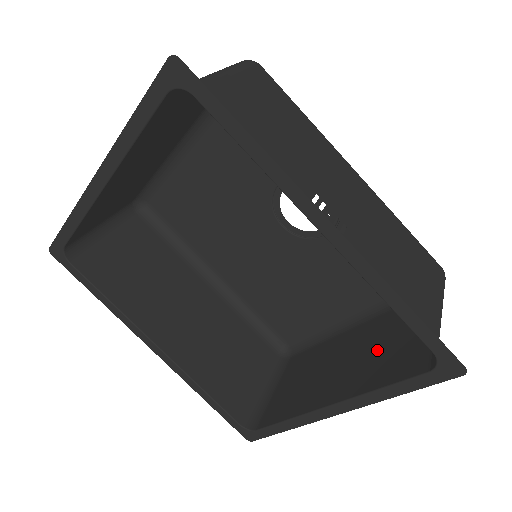
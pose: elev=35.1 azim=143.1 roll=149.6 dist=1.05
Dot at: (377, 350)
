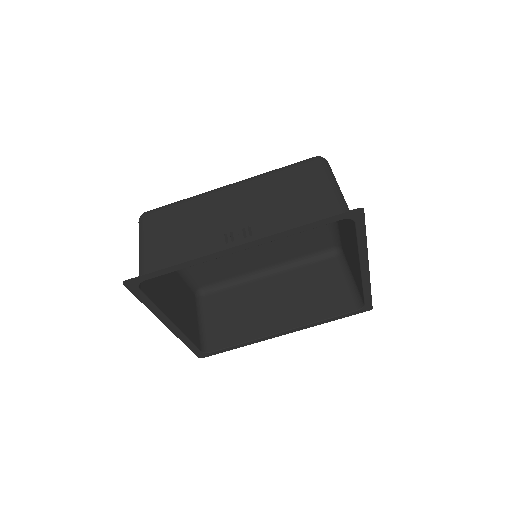
Dot at: (345, 222)
